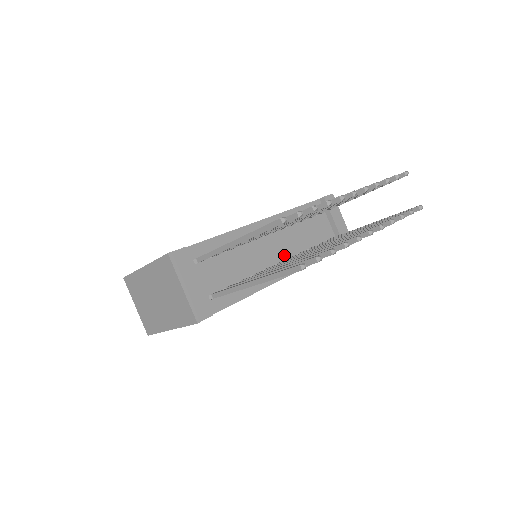
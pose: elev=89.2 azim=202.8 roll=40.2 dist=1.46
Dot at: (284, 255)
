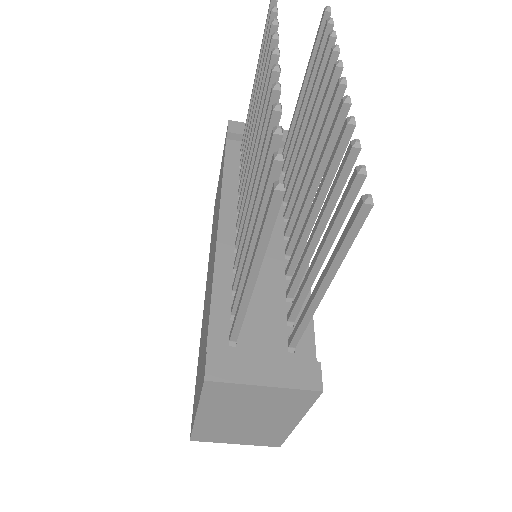
Dot at: (277, 221)
